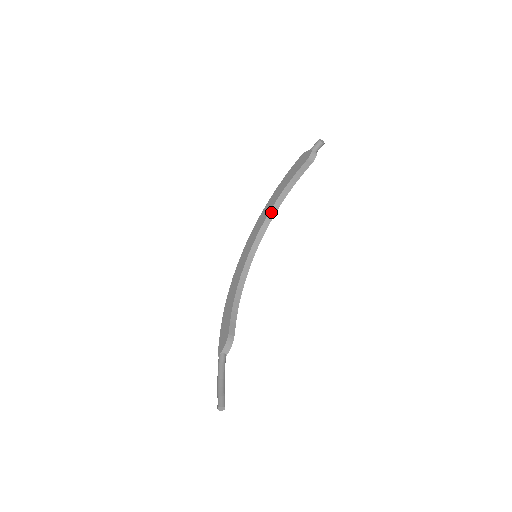
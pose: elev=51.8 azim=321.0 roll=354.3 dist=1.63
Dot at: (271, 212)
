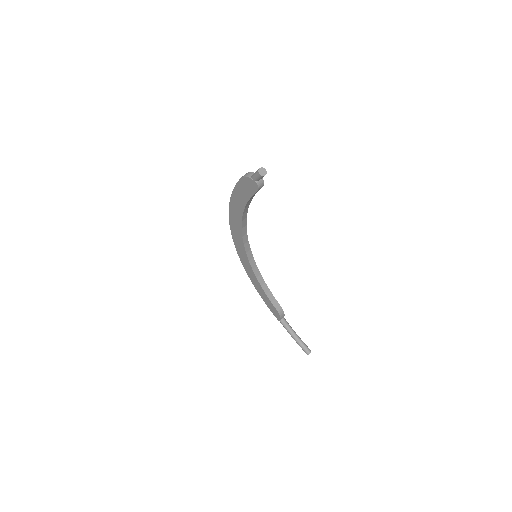
Dot at: (243, 222)
